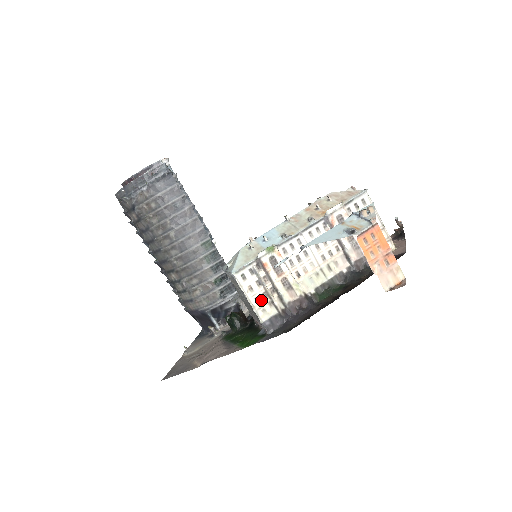
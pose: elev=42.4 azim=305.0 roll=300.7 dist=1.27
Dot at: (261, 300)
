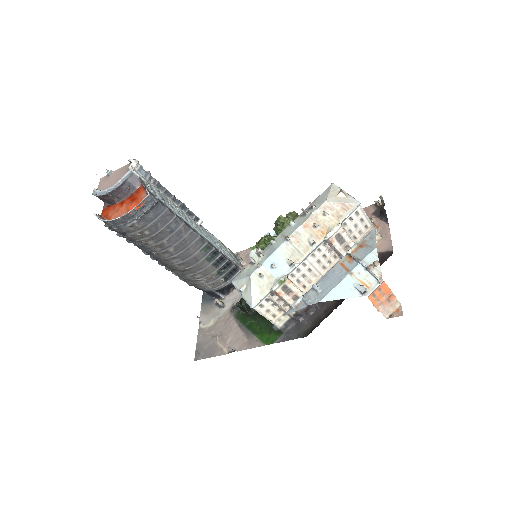
Dot at: (277, 314)
